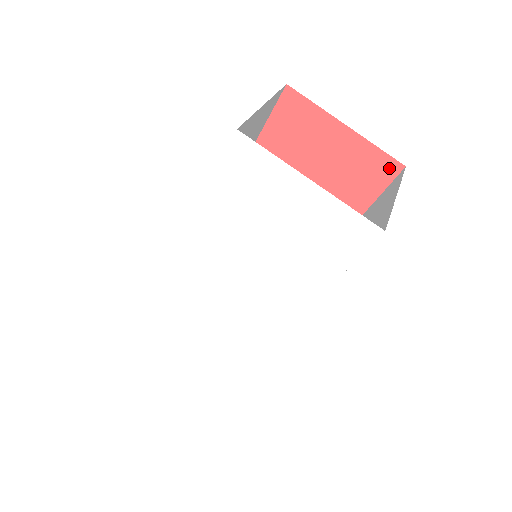
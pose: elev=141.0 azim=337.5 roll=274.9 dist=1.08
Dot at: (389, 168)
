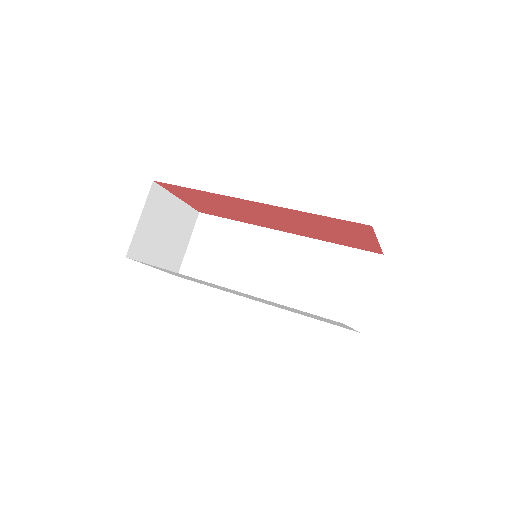
Dot at: (375, 251)
